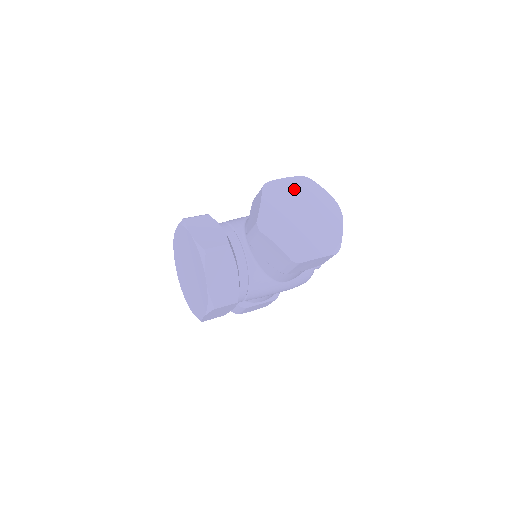
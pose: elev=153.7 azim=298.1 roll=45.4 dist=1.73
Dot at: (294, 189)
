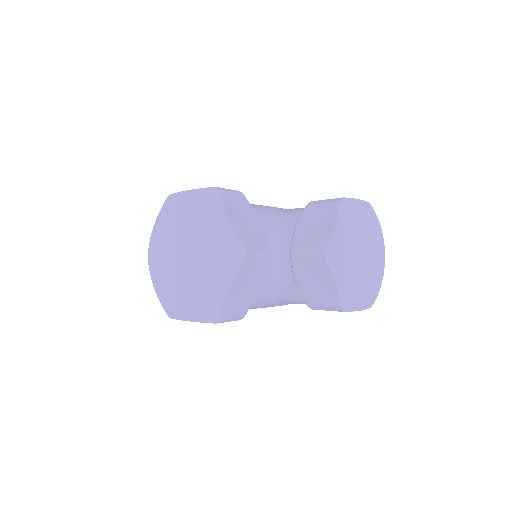
Dot at: (362, 217)
